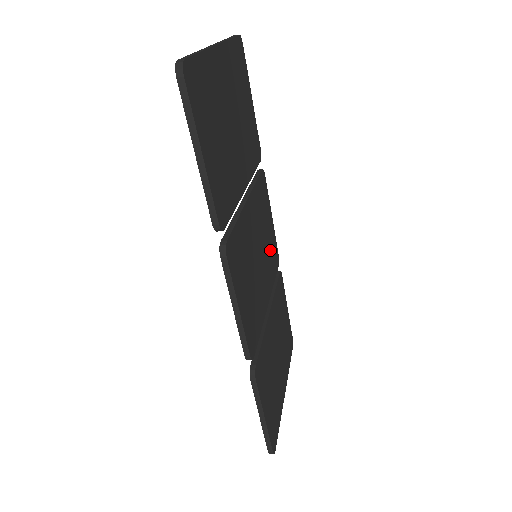
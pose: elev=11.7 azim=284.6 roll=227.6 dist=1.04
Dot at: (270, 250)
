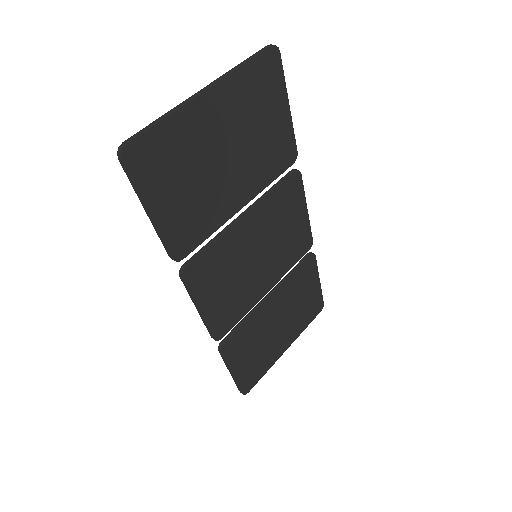
Dot at: (291, 242)
